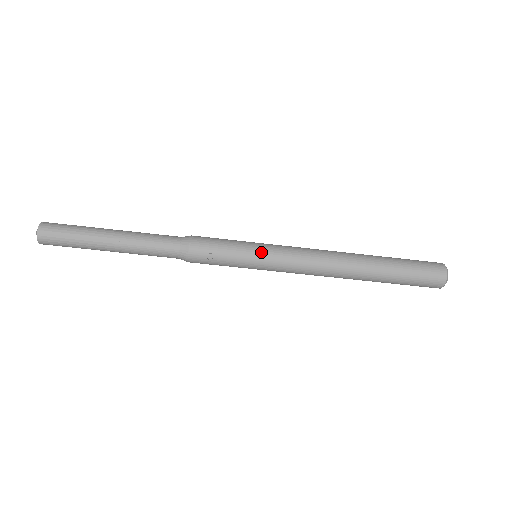
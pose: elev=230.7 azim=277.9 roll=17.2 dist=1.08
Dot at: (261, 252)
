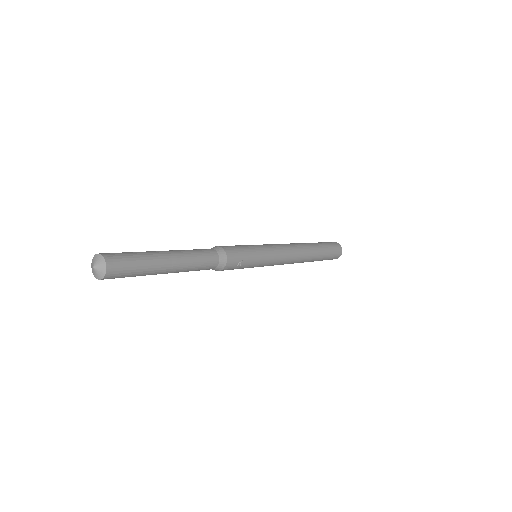
Dot at: (266, 253)
